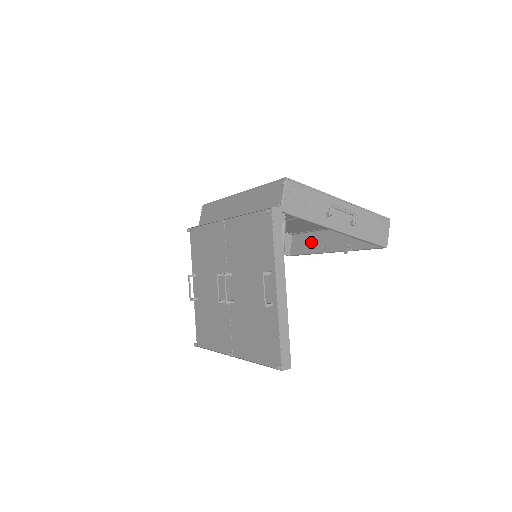
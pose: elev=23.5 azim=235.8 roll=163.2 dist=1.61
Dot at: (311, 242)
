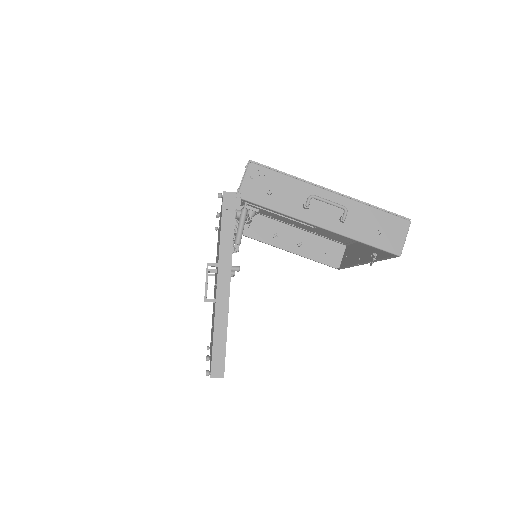
Dot at: (354, 253)
